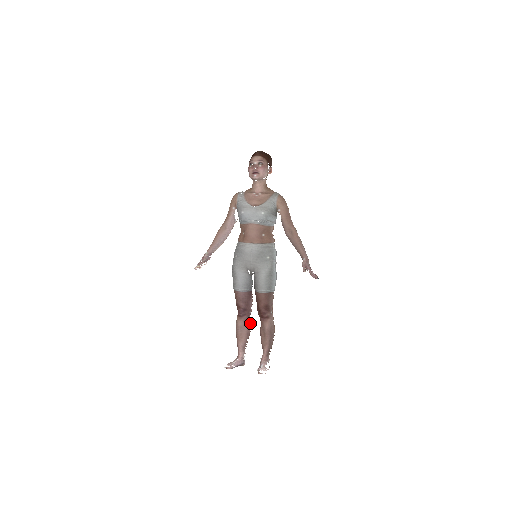
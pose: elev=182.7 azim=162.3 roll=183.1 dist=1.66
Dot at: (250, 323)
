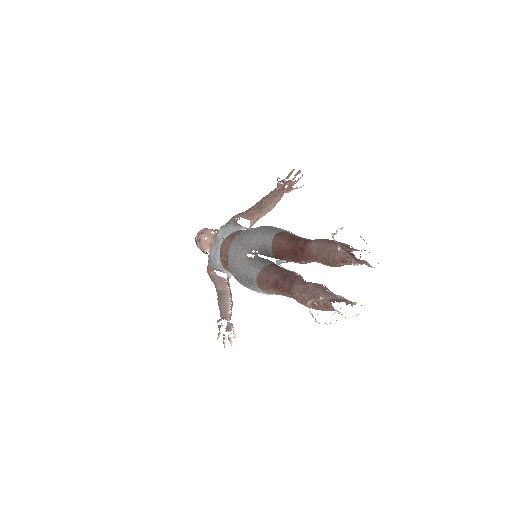
Dot at: occluded
